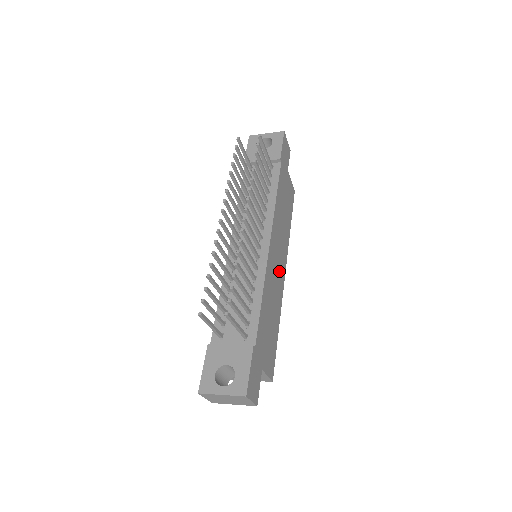
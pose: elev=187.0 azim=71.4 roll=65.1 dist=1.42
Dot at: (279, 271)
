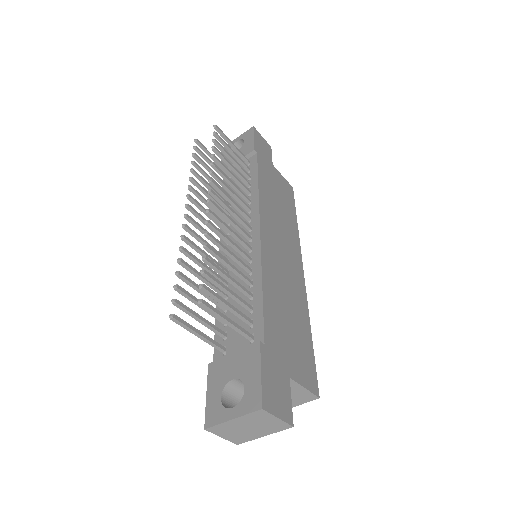
Dot at: (290, 264)
